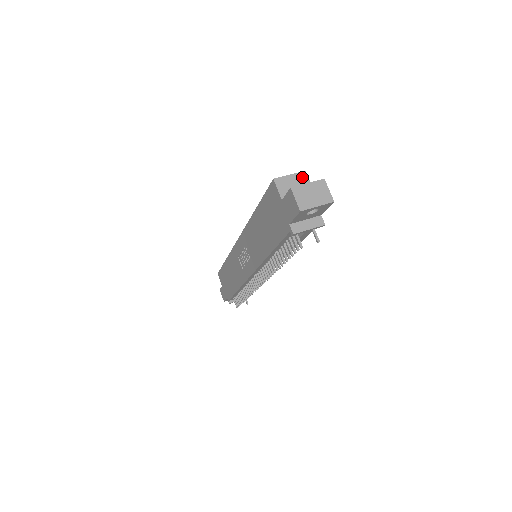
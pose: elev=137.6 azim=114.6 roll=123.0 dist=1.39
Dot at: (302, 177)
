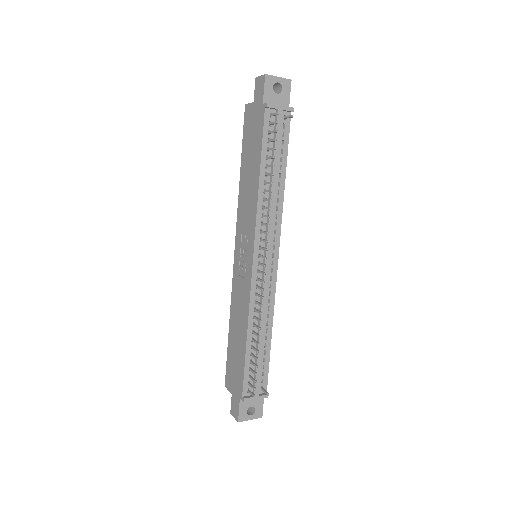
Dot at: occluded
